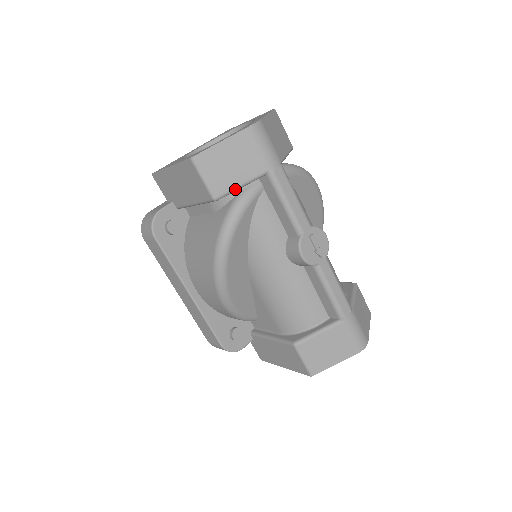
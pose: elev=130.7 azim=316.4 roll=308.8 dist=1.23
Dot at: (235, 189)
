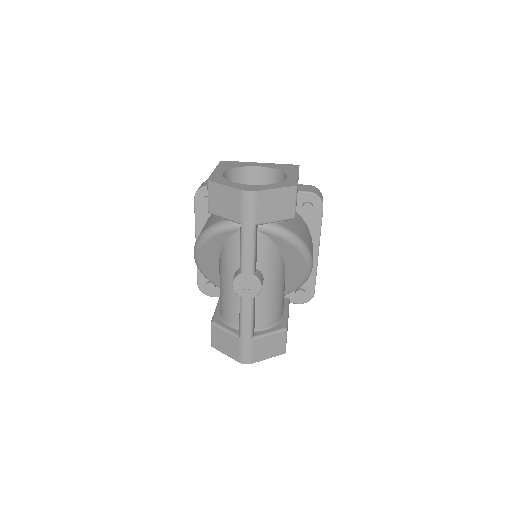
Dot at: (221, 217)
